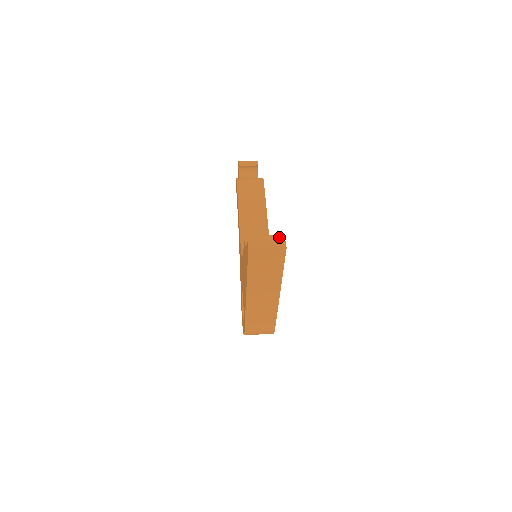
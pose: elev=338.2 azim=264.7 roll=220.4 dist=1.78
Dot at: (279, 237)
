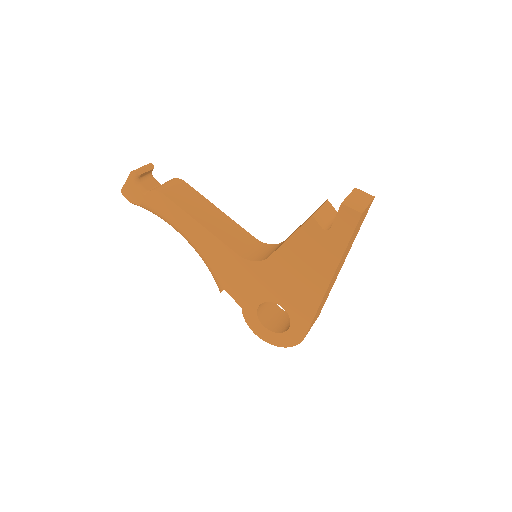
Dot at: (357, 191)
